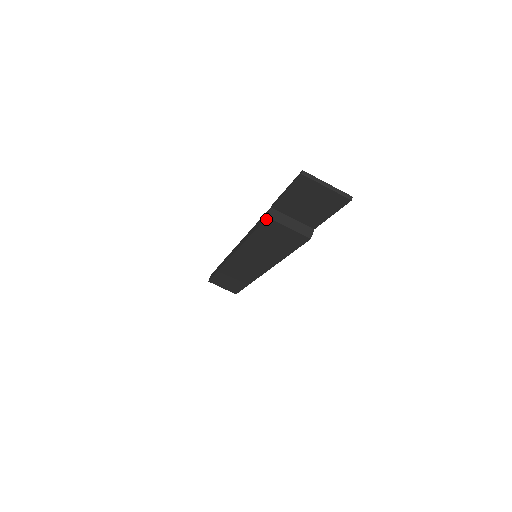
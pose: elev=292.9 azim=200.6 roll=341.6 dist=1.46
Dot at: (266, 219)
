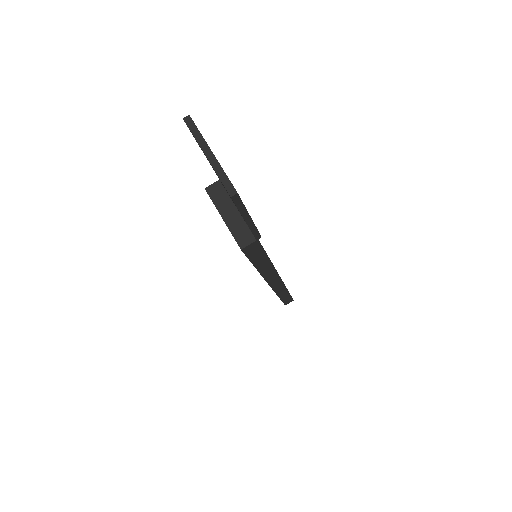
Dot at: (207, 192)
